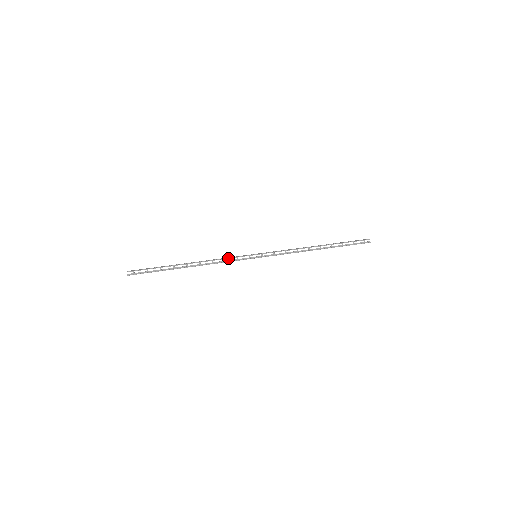
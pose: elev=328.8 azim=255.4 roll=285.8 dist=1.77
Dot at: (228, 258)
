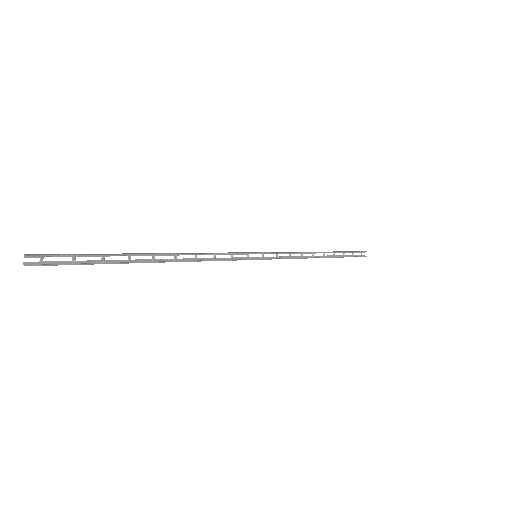
Dot at: (219, 253)
